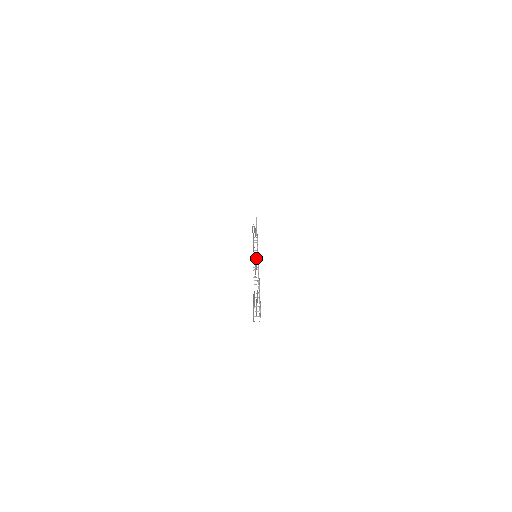
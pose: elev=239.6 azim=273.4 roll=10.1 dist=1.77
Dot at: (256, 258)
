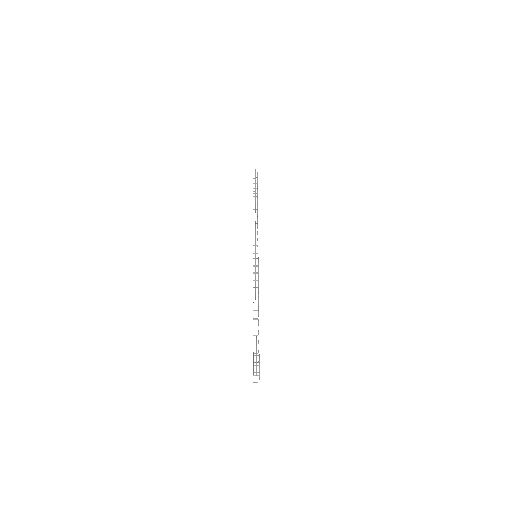
Dot at: (256, 253)
